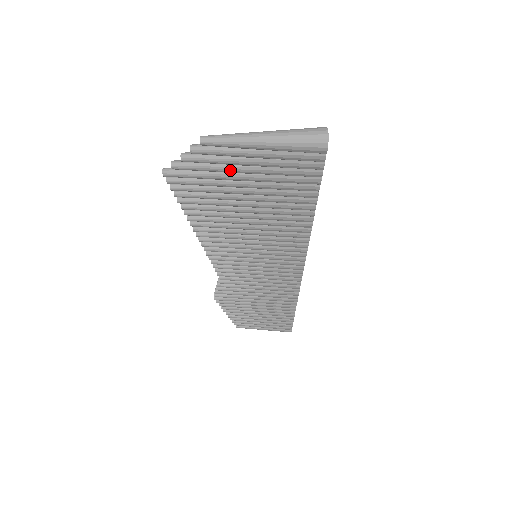
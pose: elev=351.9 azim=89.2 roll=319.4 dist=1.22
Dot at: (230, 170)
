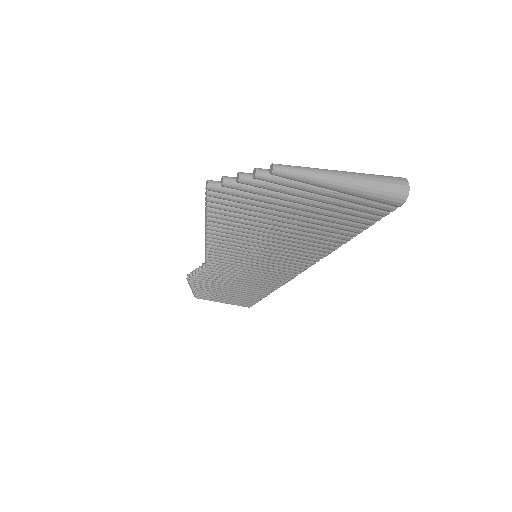
Dot at: (287, 199)
